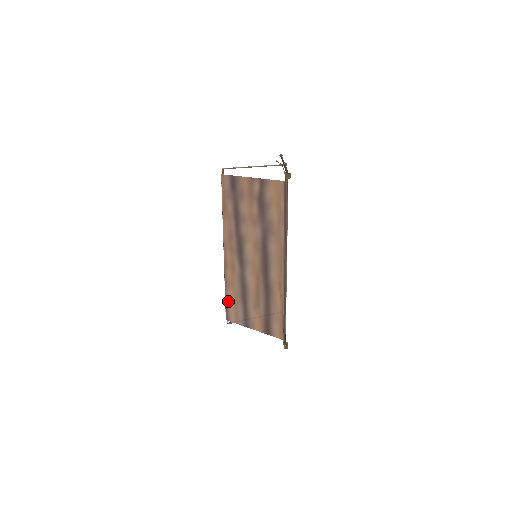
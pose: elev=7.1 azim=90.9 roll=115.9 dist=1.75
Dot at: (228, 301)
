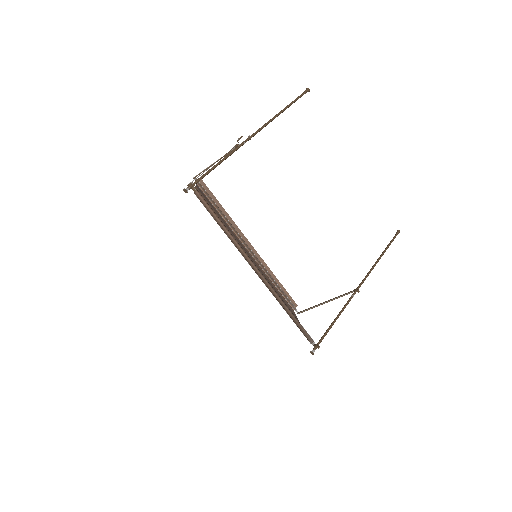
Dot at: (281, 294)
